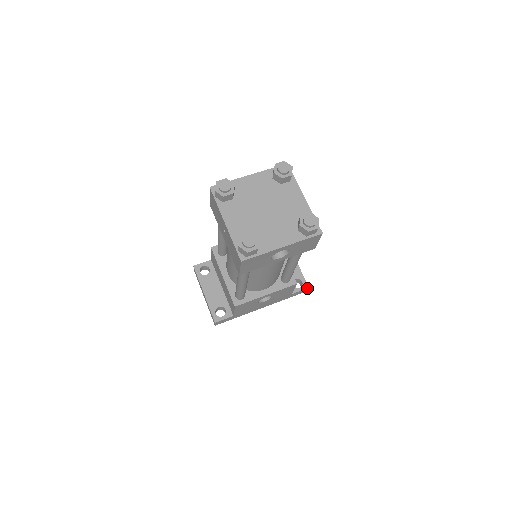
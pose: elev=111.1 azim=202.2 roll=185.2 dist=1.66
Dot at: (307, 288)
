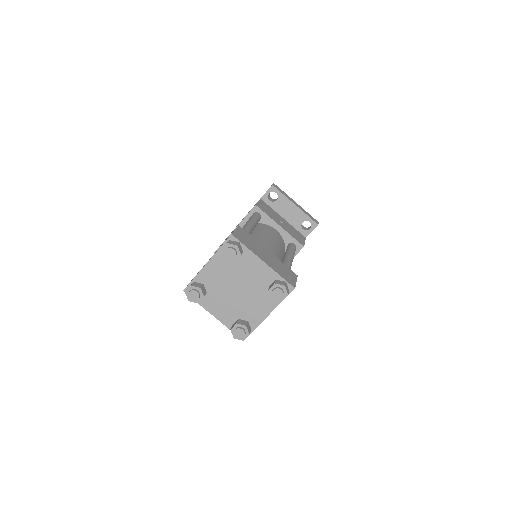
Dot at: occluded
